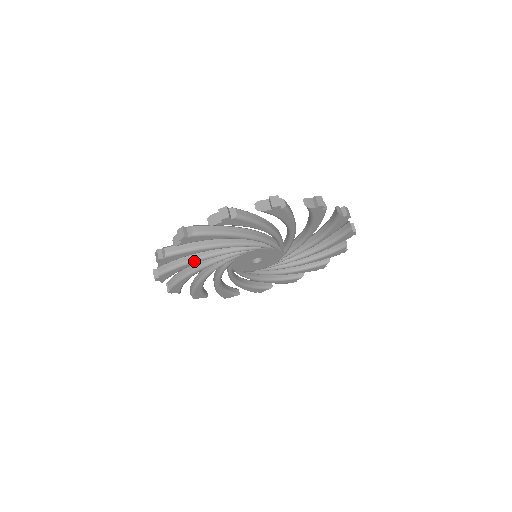
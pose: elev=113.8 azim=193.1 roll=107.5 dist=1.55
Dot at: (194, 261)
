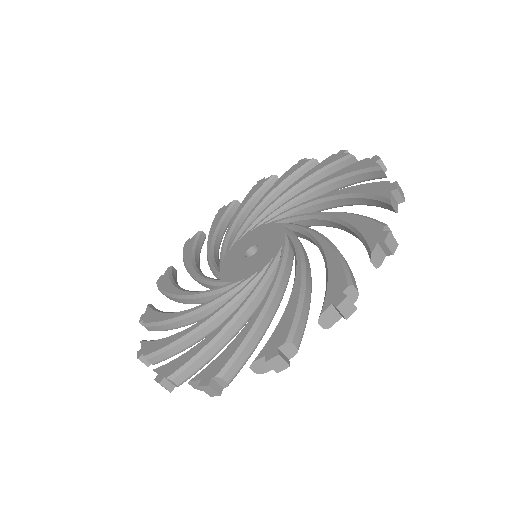
Dot at: (185, 303)
